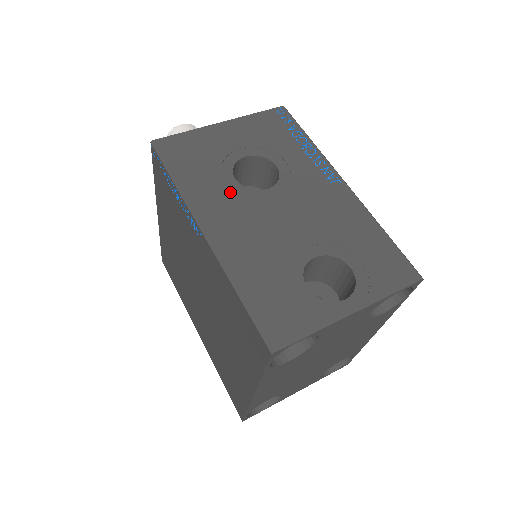
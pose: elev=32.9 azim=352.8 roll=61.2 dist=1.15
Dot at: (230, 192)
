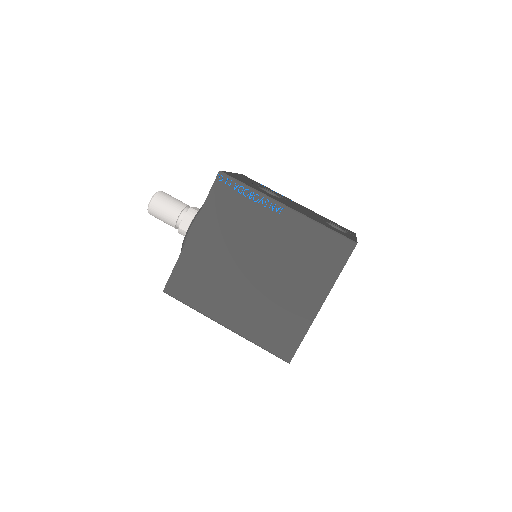
Dot at: (273, 196)
